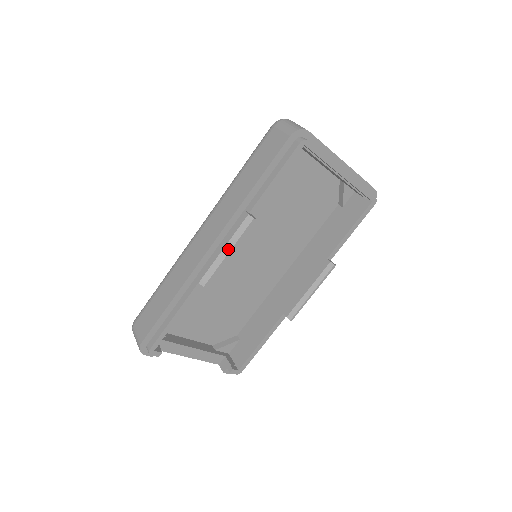
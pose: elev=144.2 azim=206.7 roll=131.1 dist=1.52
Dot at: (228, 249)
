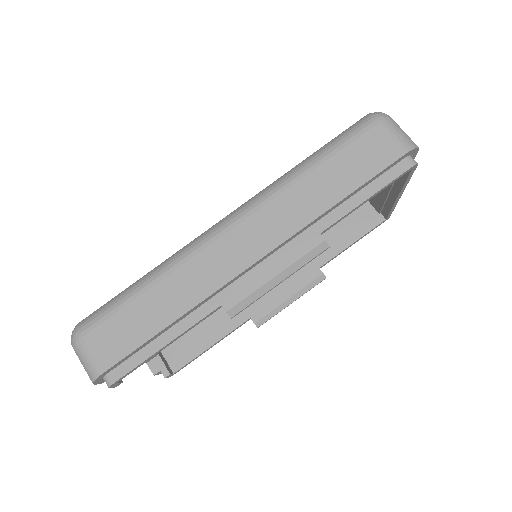
Dot at: (282, 277)
